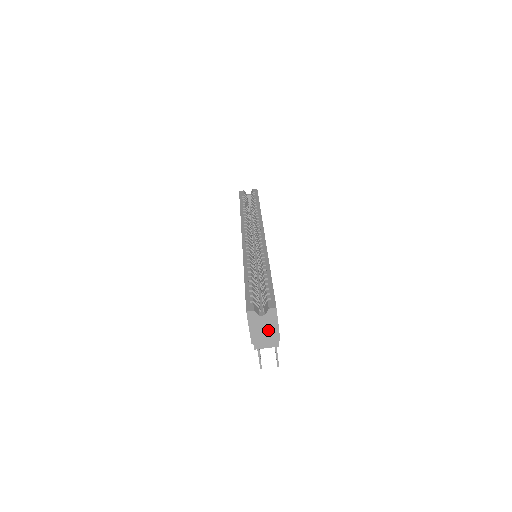
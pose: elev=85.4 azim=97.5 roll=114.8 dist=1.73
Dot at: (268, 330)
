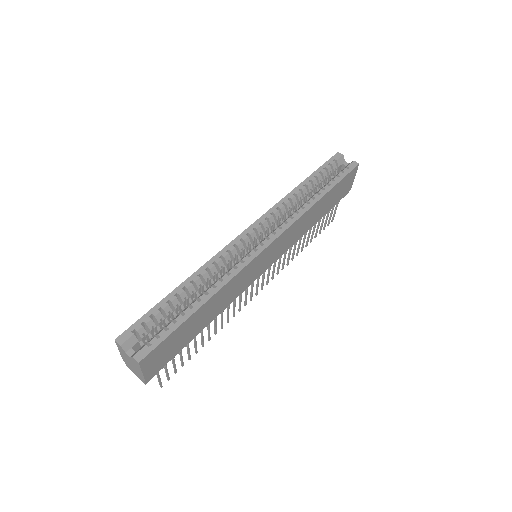
Dot at: (135, 367)
